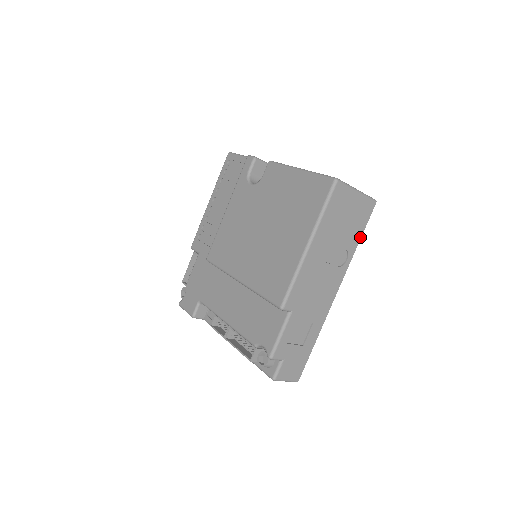
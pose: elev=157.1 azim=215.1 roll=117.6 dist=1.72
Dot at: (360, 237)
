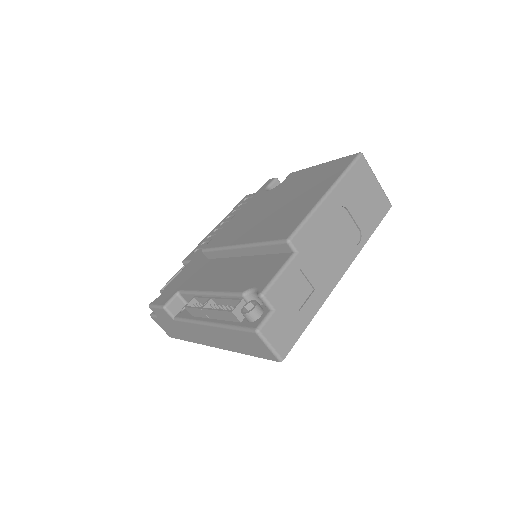
Dot at: (374, 229)
